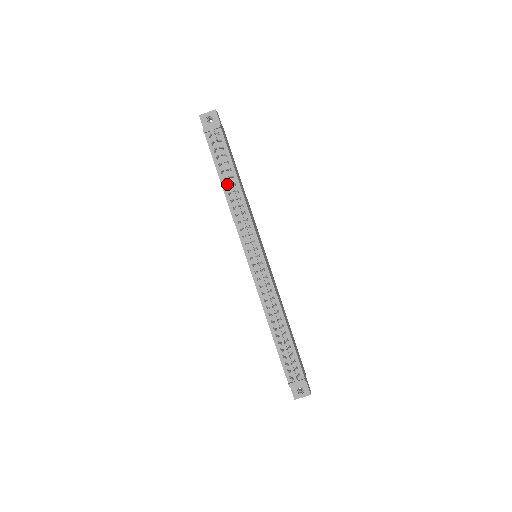
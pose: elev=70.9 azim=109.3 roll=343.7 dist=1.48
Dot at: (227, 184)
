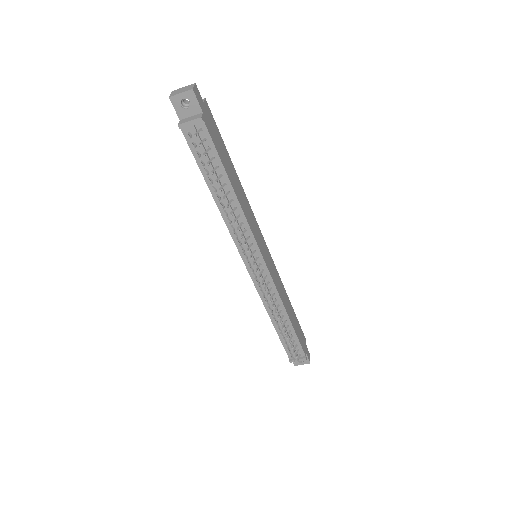
Dot at: (218, 191)
